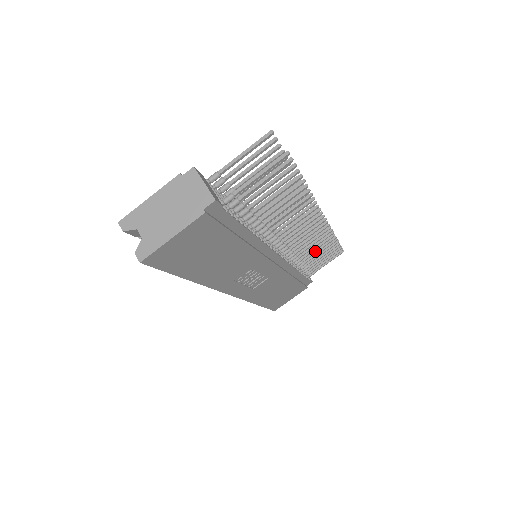
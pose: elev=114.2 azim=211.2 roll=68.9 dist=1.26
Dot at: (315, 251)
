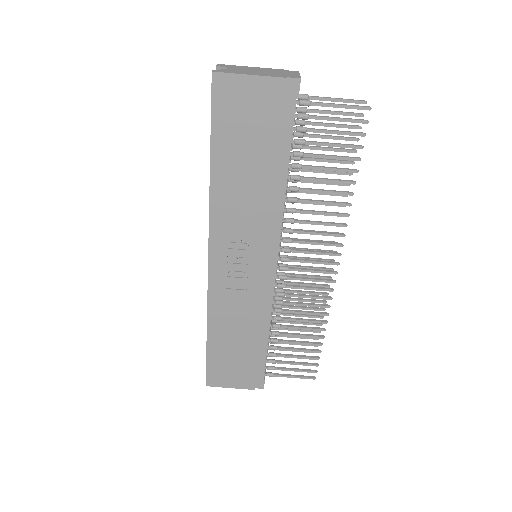
Dot at: (298, 326)
